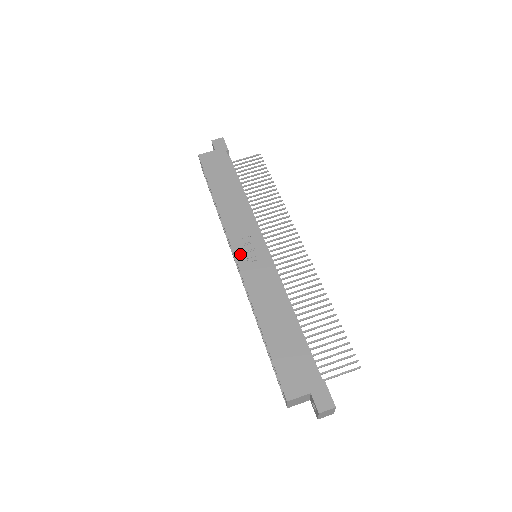
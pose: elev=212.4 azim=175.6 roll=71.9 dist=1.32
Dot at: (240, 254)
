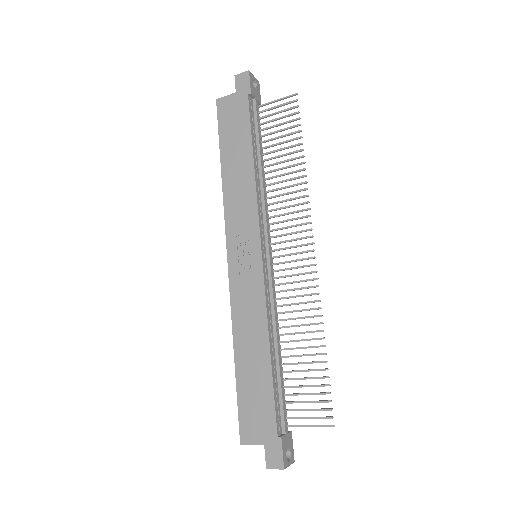
Dot at: (233, 257)
